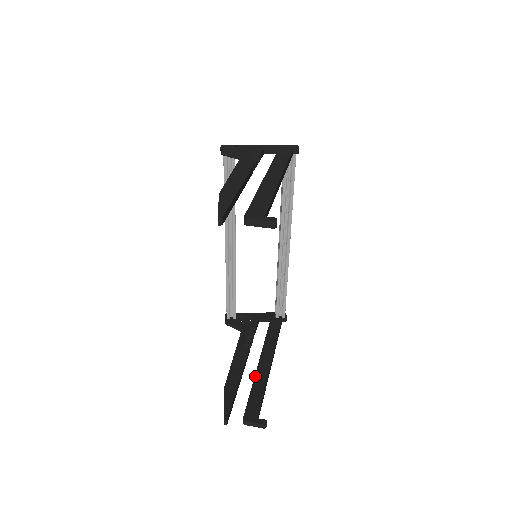
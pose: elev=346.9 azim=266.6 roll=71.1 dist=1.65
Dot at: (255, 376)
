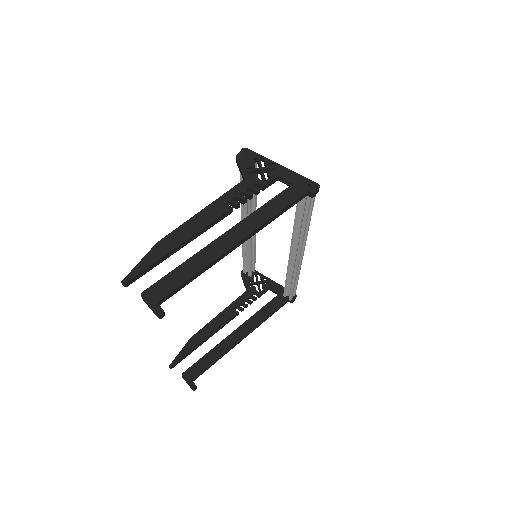
Dot at: (219, 343)
